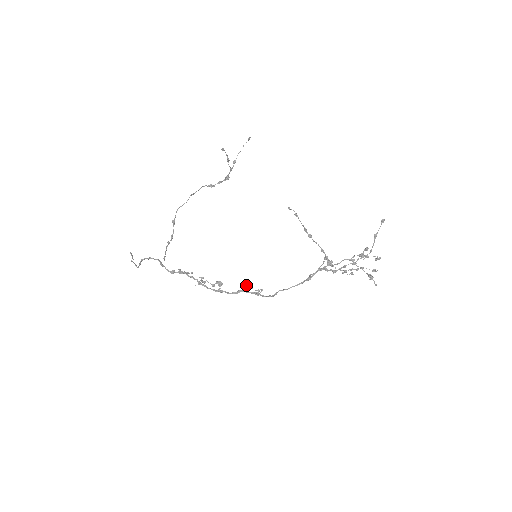
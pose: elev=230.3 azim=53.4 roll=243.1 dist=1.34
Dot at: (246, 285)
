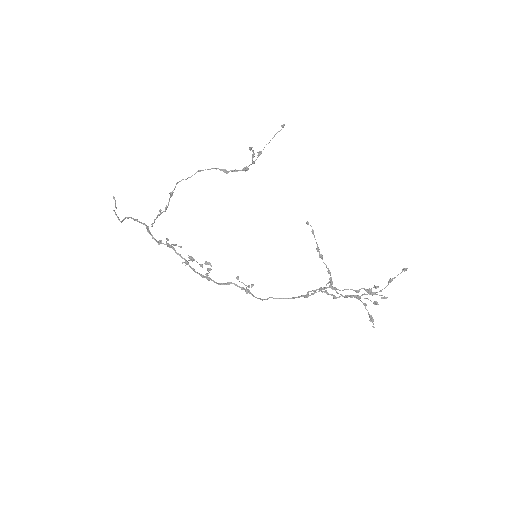
Dot at: (237, 277)
